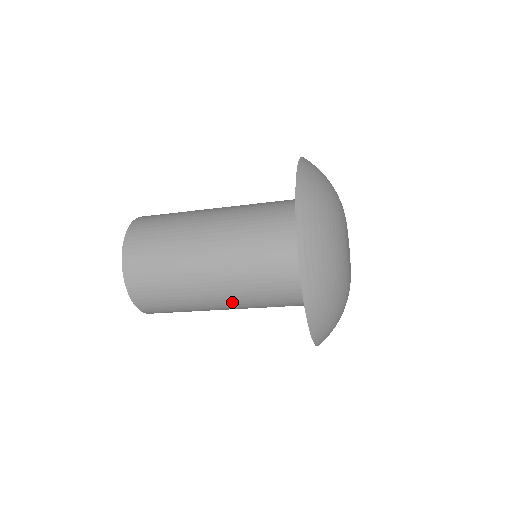
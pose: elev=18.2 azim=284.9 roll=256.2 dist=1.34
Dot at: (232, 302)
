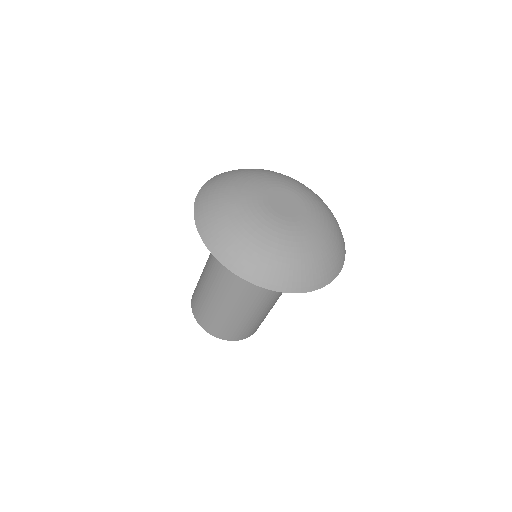
Dot at: (236, 294)
